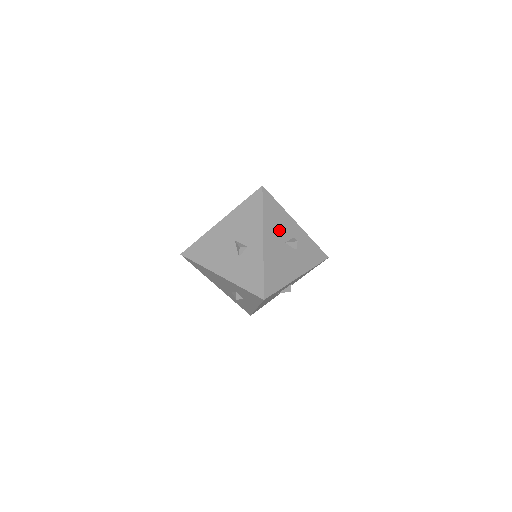
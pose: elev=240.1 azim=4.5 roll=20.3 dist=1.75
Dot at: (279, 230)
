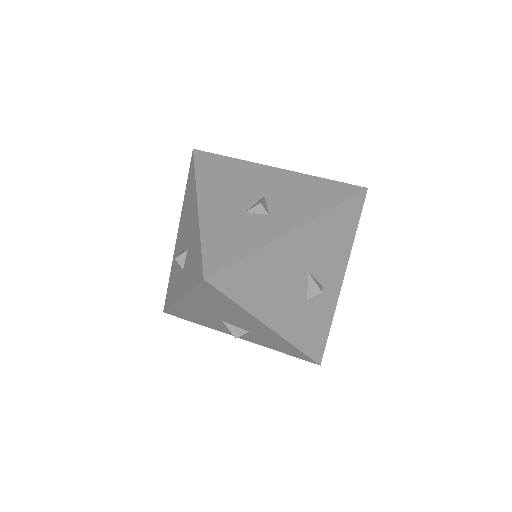
Dot at: occluded
